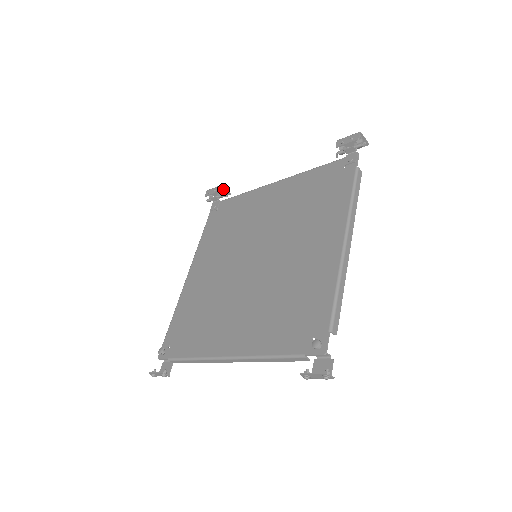
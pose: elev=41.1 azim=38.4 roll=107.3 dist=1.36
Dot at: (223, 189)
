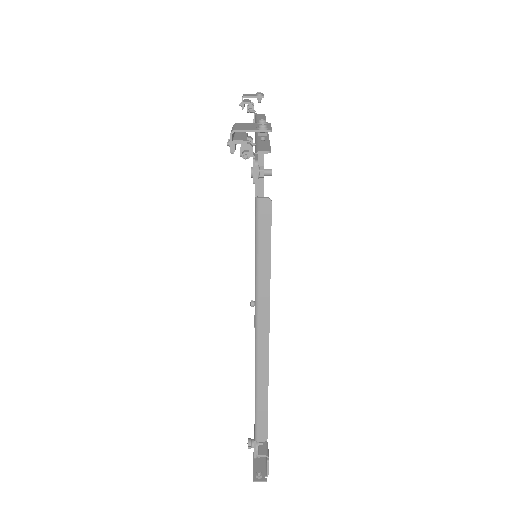
Dot at: (250, 97)
